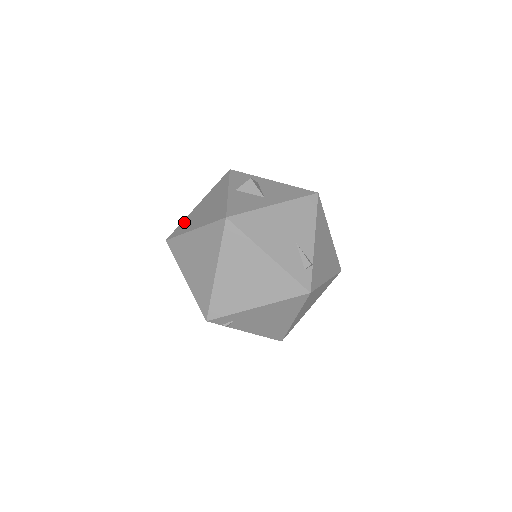
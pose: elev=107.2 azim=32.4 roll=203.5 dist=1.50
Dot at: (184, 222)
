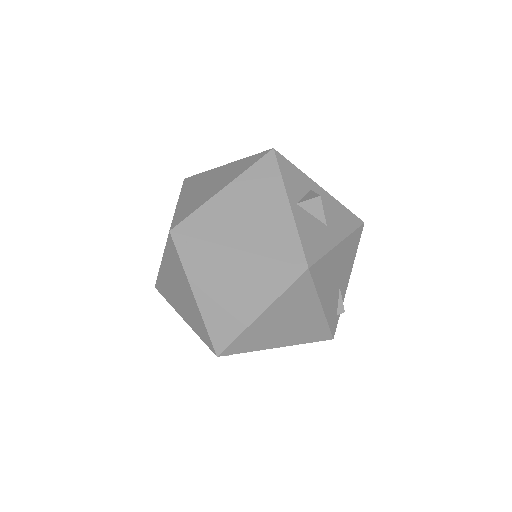
Dot at: (204, 214)
